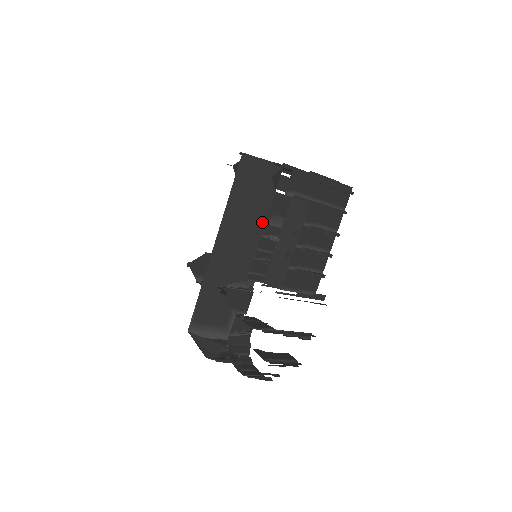
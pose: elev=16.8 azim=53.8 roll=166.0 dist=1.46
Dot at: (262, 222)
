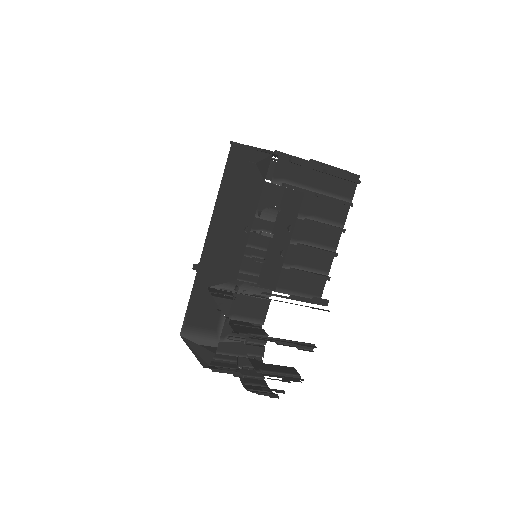
Dot at: (251, 215)
